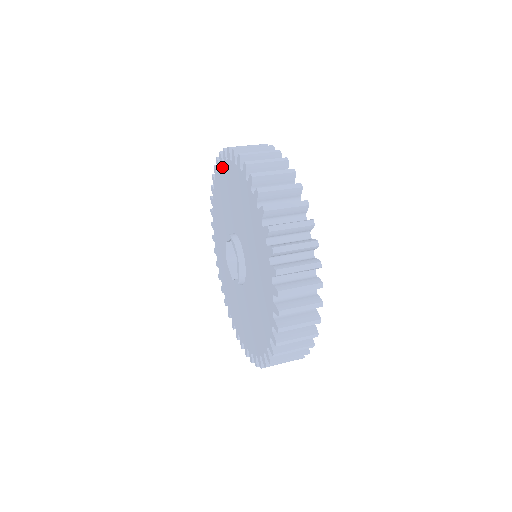
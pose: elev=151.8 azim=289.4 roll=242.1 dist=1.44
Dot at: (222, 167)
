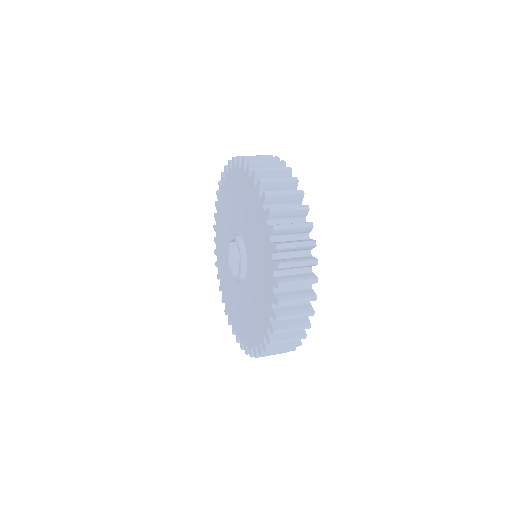
Dot at: (216, 229)
